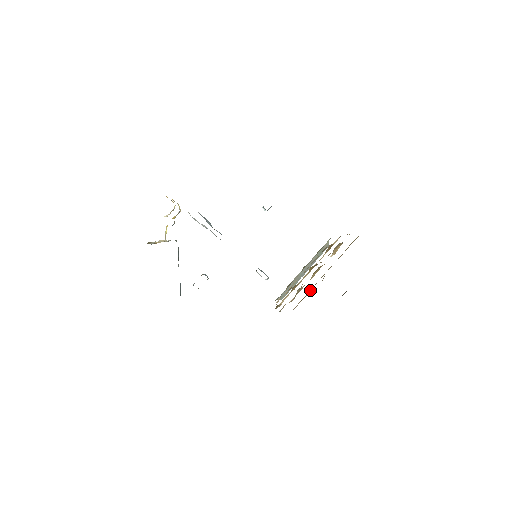
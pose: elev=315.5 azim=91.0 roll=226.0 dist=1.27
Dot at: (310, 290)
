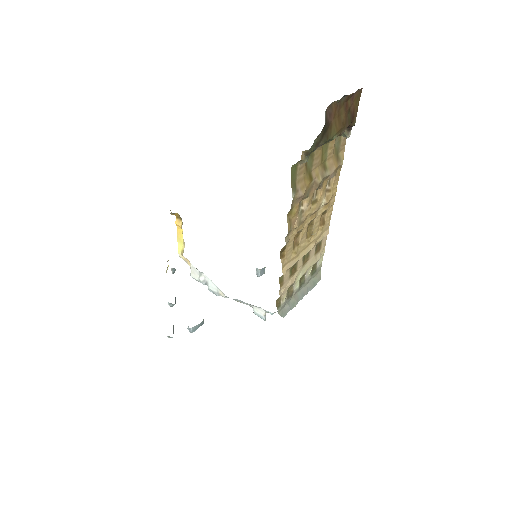
Dot at: (312, 176)
